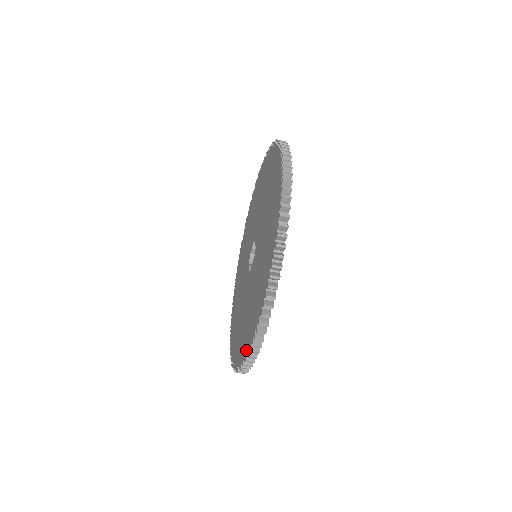
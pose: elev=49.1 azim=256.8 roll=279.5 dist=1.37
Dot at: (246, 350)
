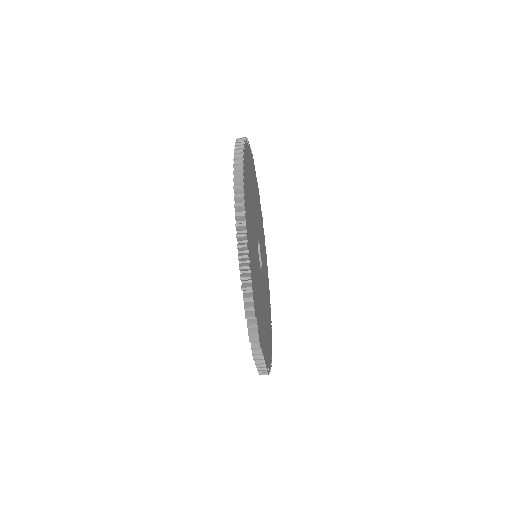
Dot at: occluded
